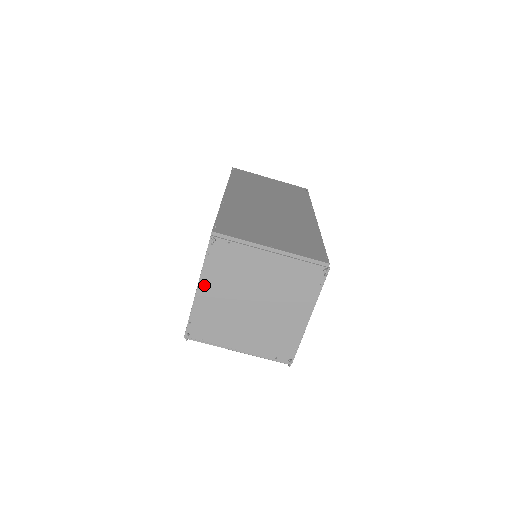
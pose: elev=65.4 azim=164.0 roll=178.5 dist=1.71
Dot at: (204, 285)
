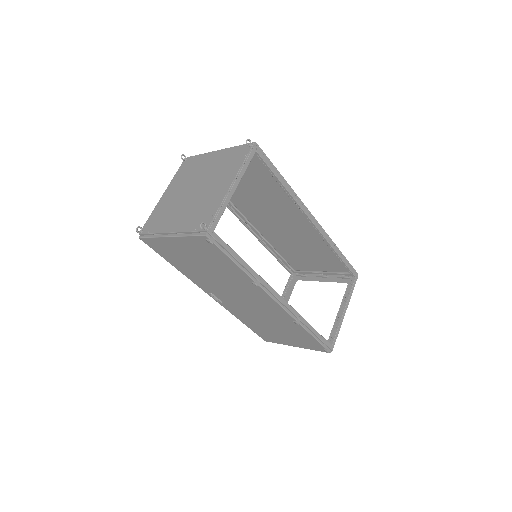
Dot at: (168, 190)
